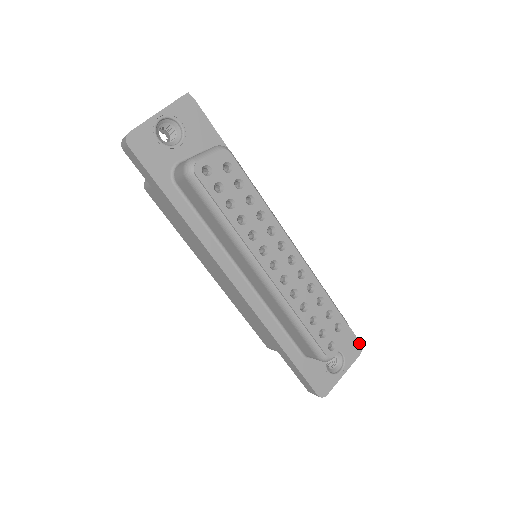
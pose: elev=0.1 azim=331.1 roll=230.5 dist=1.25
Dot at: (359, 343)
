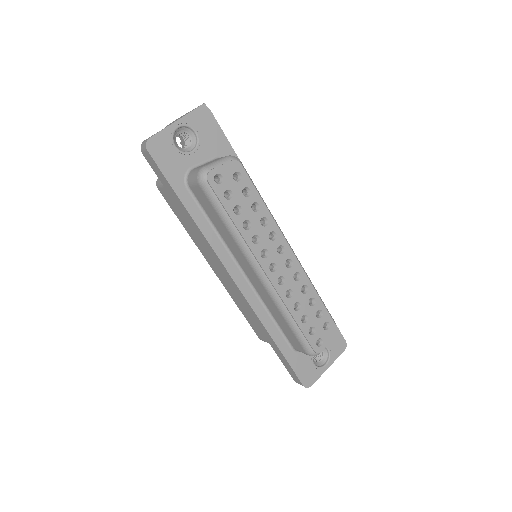
Dot at: (344, 340)
